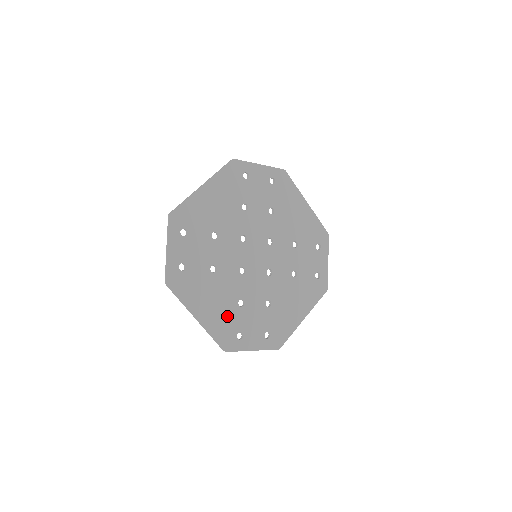
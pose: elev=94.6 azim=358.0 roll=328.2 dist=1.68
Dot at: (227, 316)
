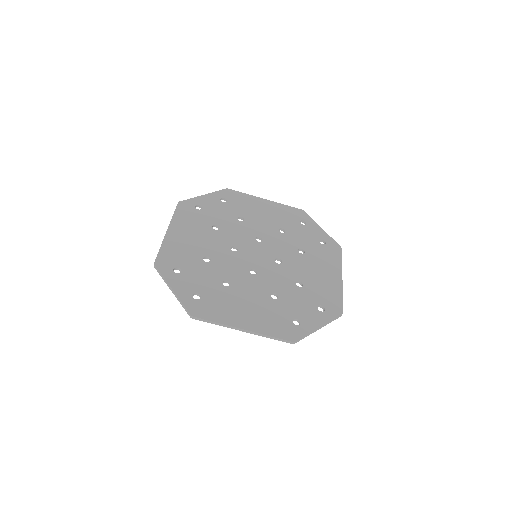
Dot at: (270, 313)
